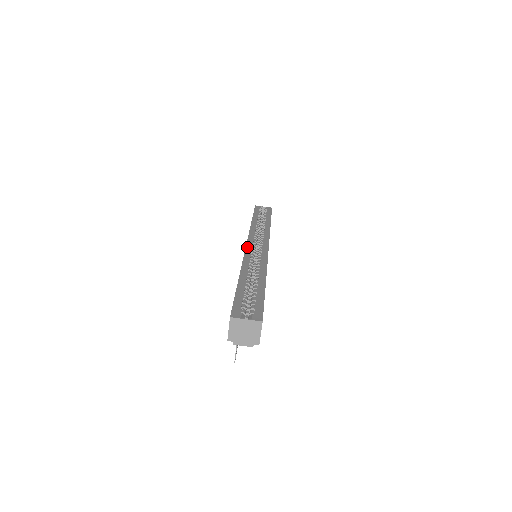
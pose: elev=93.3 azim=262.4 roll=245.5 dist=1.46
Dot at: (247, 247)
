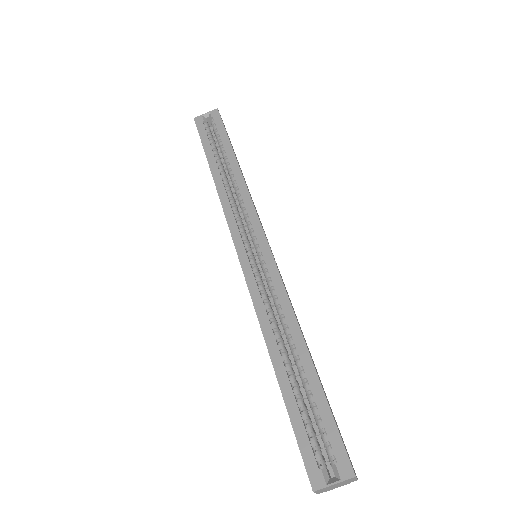
Dot at: (242, 265)
